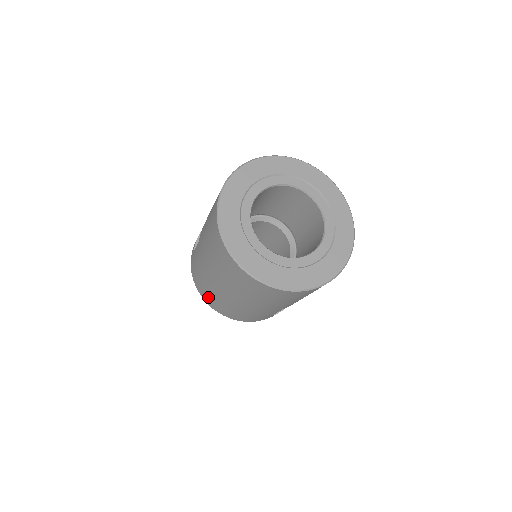
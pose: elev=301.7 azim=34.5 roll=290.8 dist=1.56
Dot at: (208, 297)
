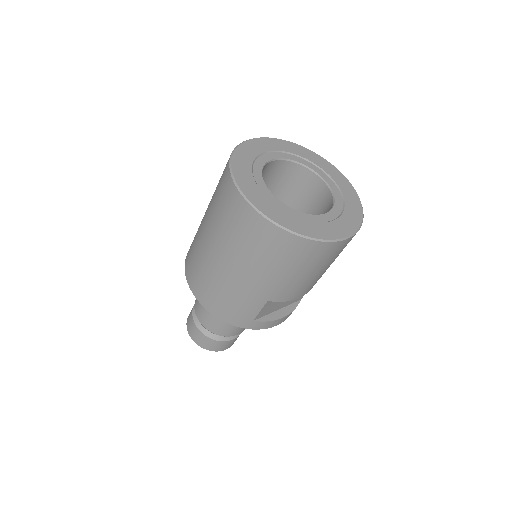
Dot at: (194, 275)
